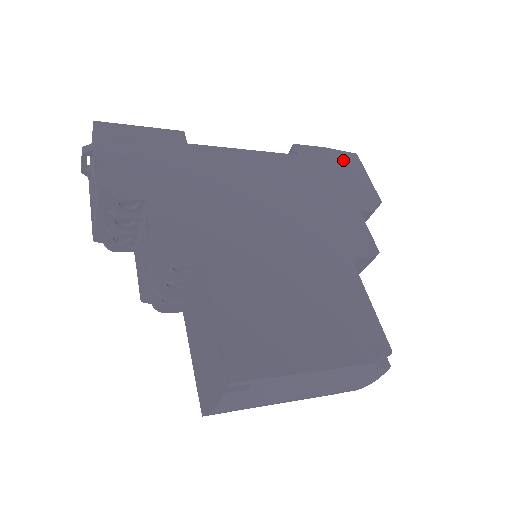
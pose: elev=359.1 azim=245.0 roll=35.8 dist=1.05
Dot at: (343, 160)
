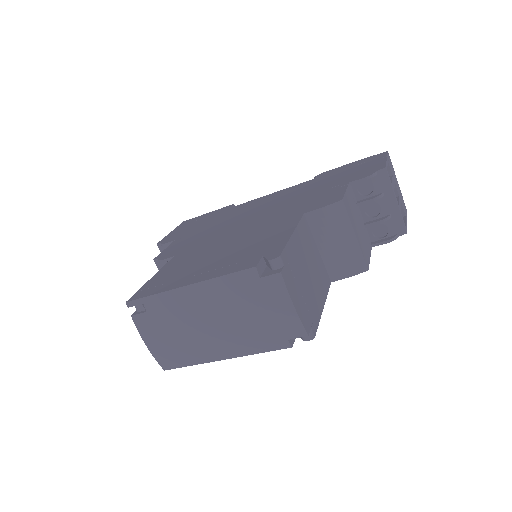
Dot at: (365, 161)
